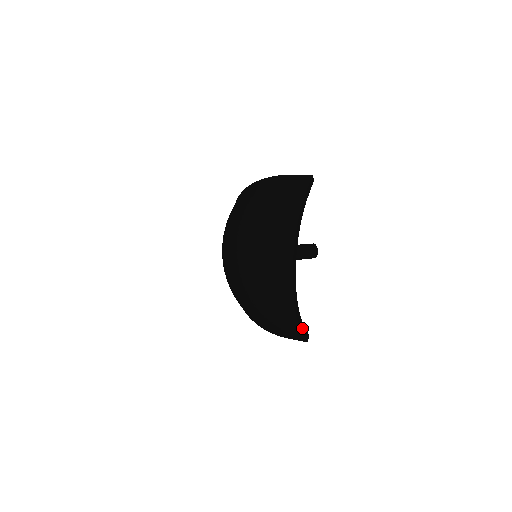
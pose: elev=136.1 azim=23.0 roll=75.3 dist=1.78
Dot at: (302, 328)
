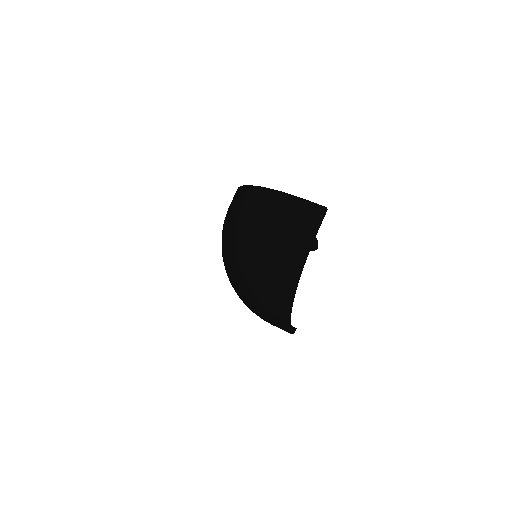
Dot at: (291, 330)
